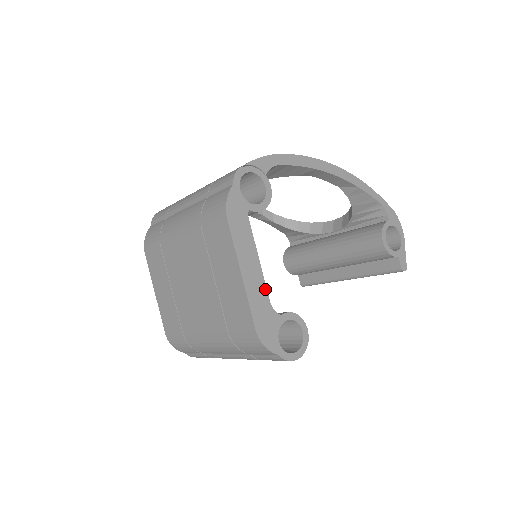
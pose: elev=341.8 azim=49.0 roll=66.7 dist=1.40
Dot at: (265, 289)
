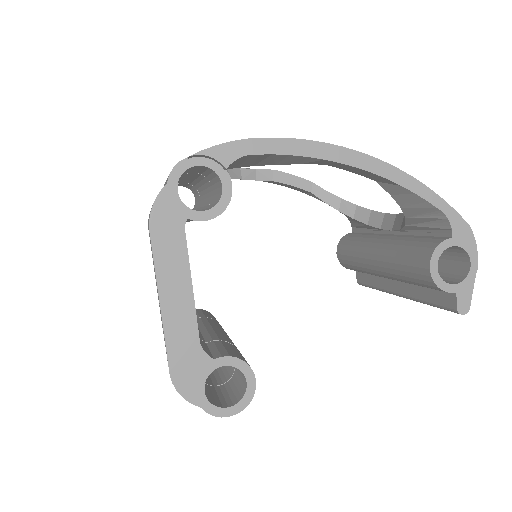
Dot at: (195, 324)
